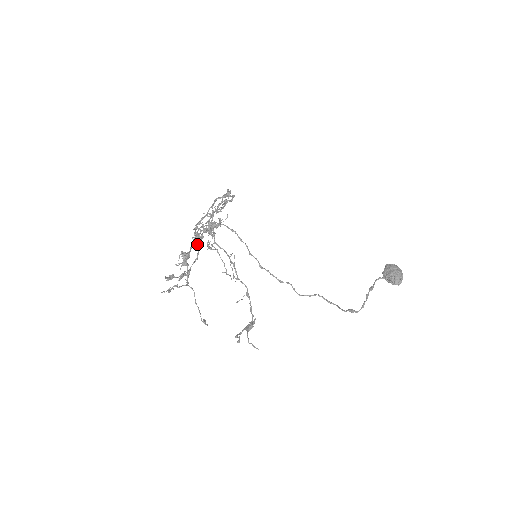
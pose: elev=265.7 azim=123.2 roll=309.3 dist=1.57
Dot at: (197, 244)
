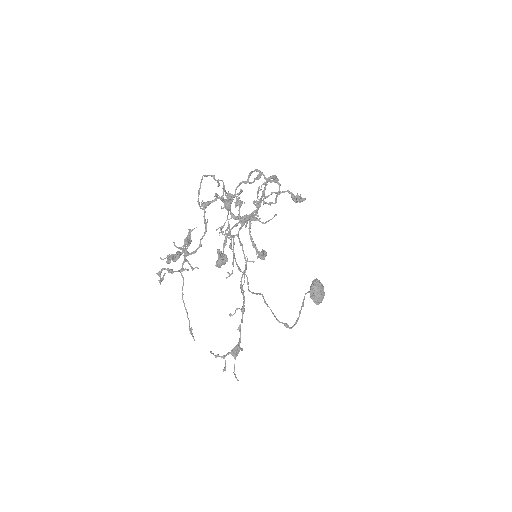
Dot at: occluded
